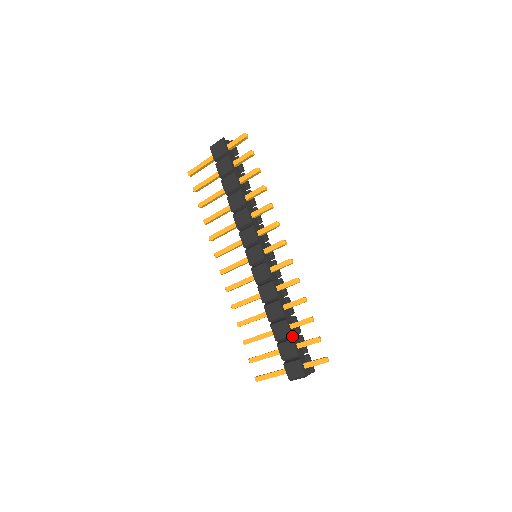
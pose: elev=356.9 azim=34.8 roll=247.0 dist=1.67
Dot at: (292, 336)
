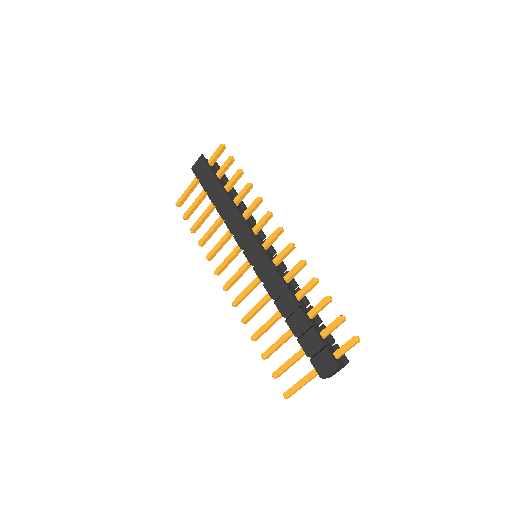
Dot at: occluded
